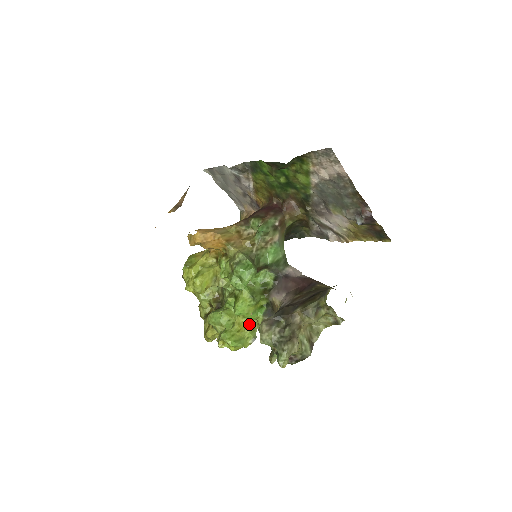
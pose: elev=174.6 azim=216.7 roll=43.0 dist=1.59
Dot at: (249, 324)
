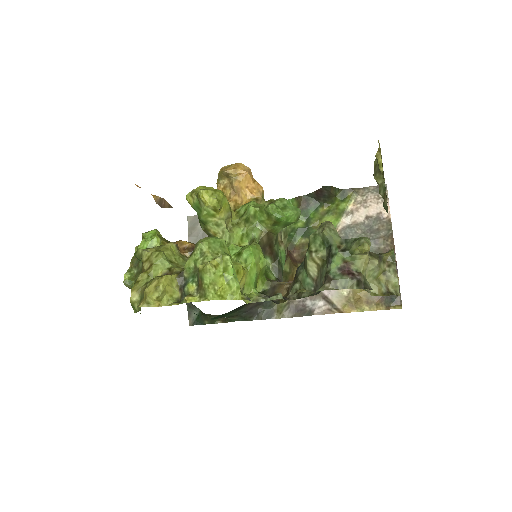
Dot at: (243, 286)
